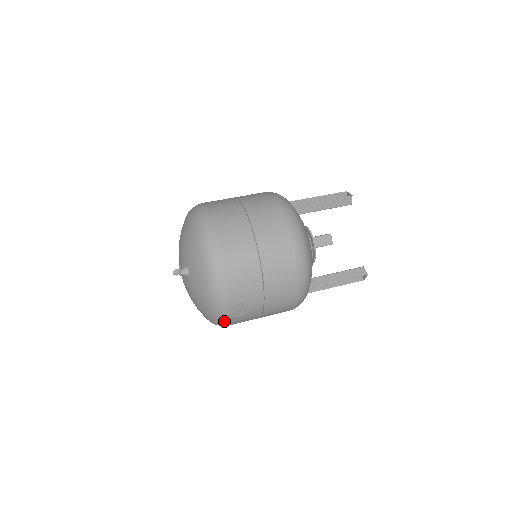
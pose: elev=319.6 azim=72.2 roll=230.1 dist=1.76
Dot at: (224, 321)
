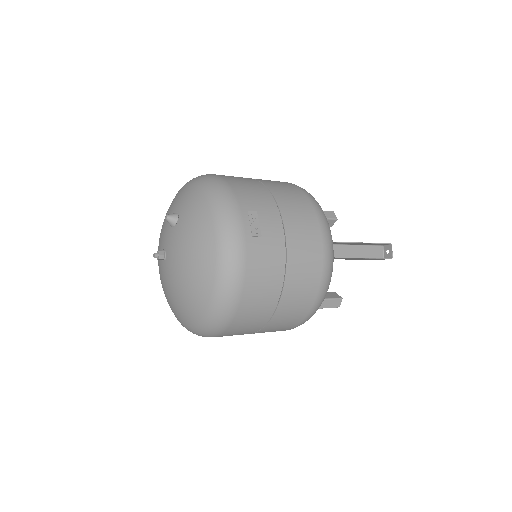
Dot at: (237, 246)
